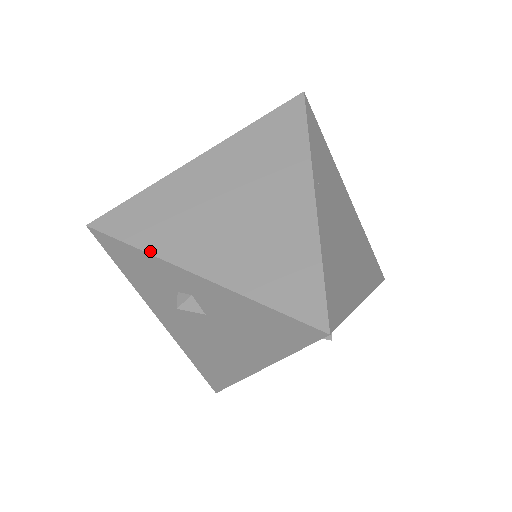
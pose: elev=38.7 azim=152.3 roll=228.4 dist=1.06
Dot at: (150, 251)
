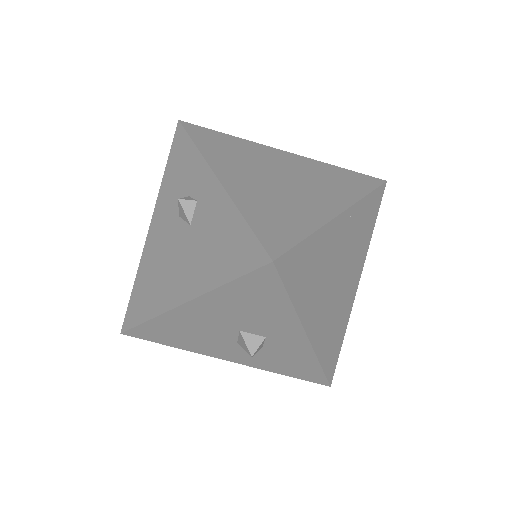
Dot at: (202, 152)
